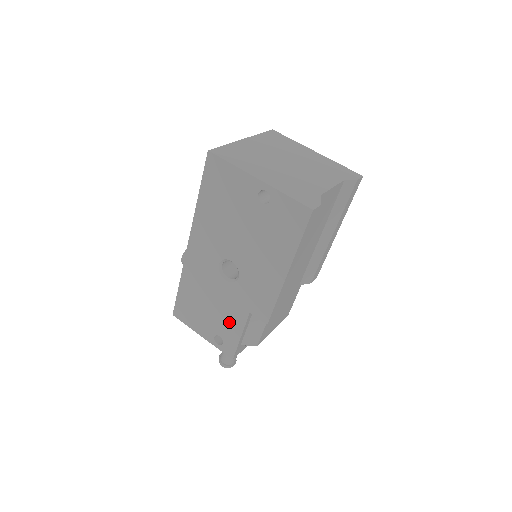
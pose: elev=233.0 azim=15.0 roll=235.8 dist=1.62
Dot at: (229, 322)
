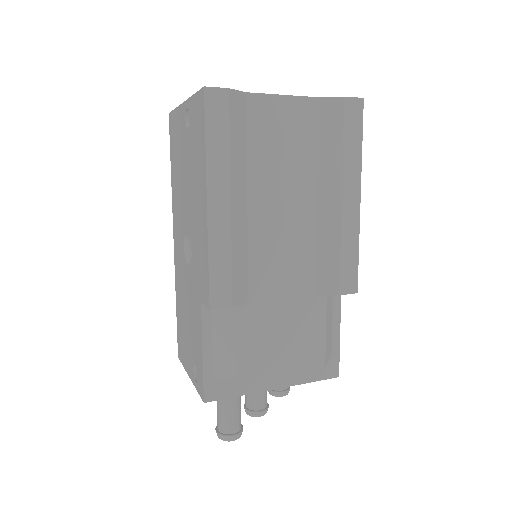
Dot at: (196, 333)
